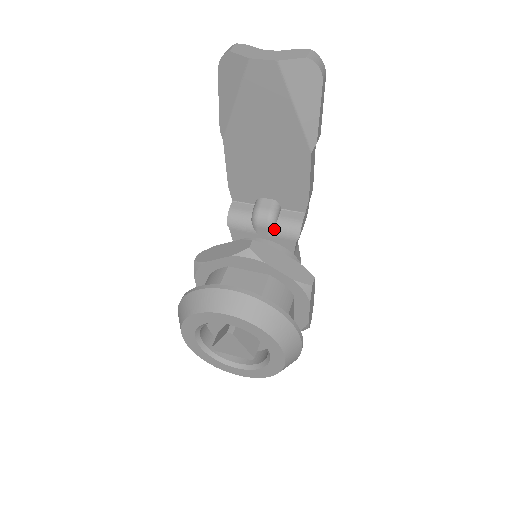
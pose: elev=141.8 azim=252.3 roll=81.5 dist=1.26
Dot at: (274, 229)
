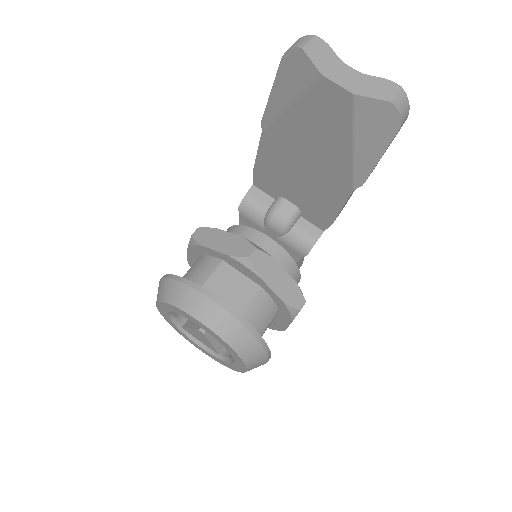
Dot at: (285, 236)
